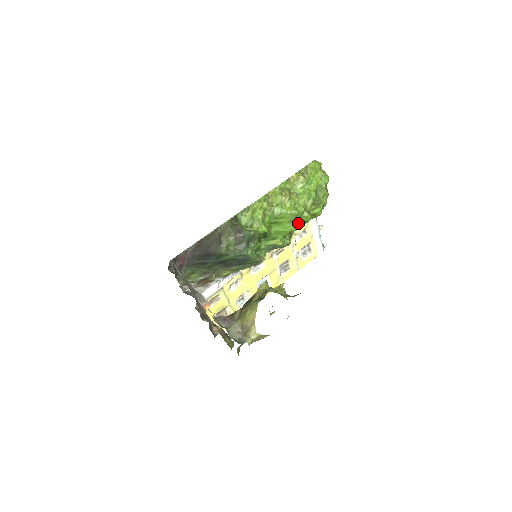
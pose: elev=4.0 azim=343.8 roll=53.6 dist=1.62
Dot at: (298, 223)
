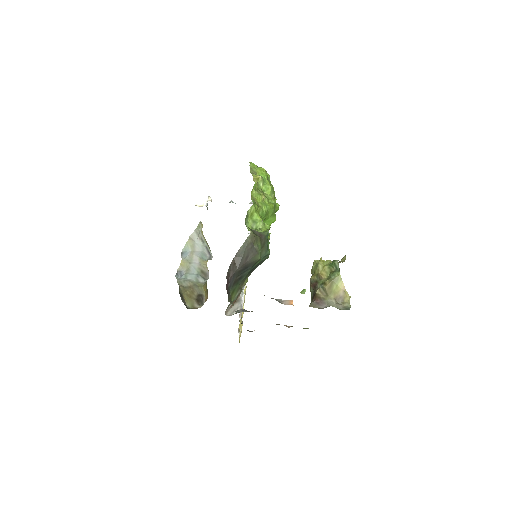
Dot at: (274, 215)
